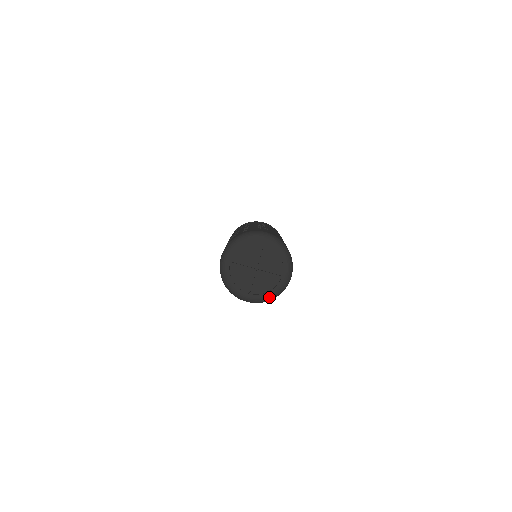
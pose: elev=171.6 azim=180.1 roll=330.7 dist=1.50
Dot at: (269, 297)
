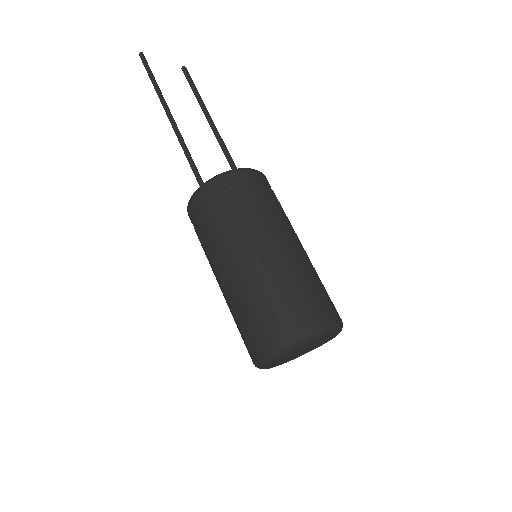
Dot at: occluded
